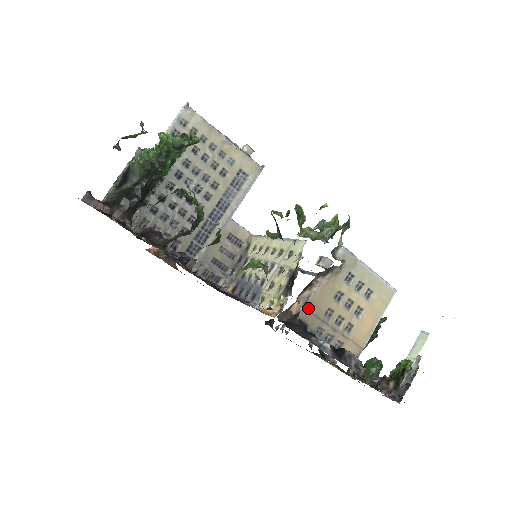
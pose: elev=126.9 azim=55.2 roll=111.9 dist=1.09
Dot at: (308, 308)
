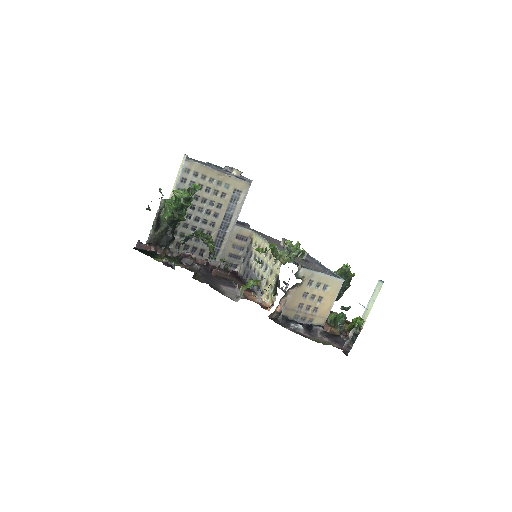
Dot at: (287, 307)
